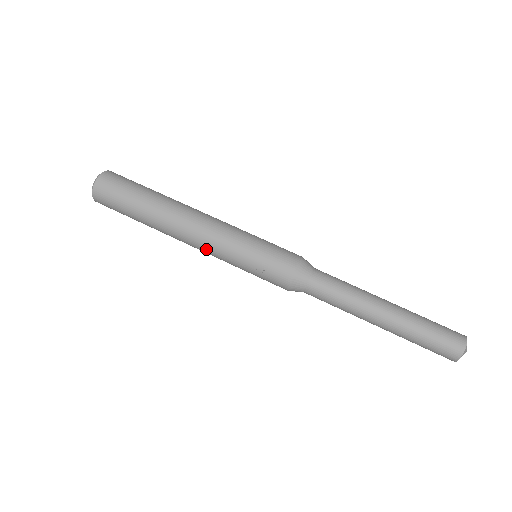
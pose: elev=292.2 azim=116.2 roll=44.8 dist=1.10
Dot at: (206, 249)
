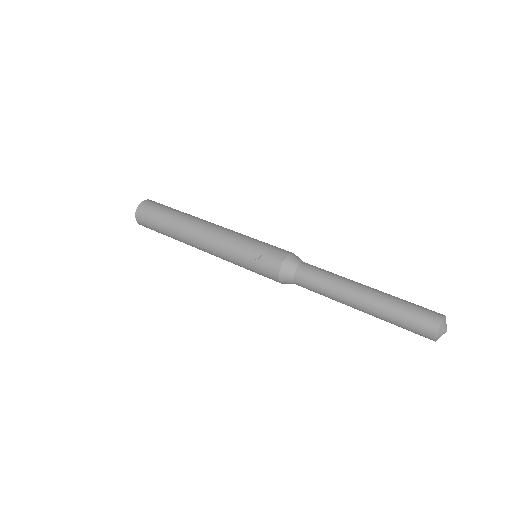
Dot at: (215, 249)
